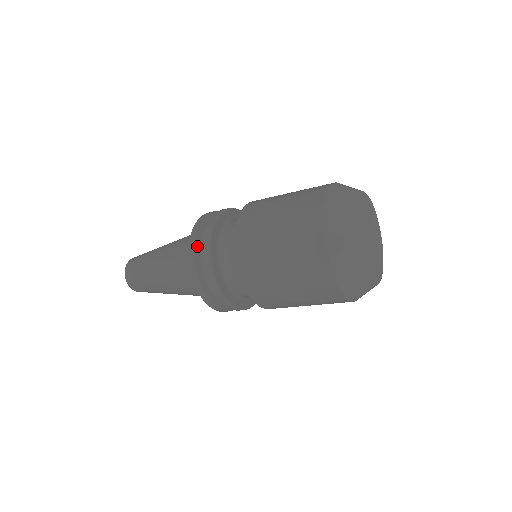
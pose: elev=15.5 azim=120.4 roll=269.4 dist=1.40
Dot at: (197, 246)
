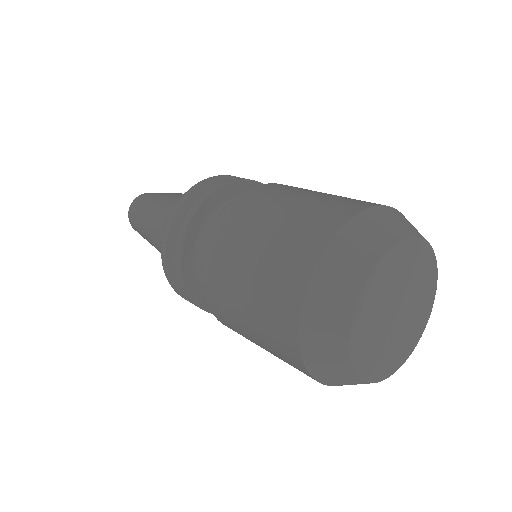
Dot at: occluded
